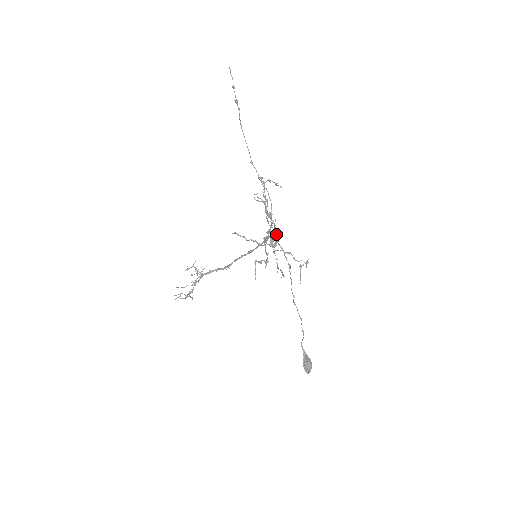
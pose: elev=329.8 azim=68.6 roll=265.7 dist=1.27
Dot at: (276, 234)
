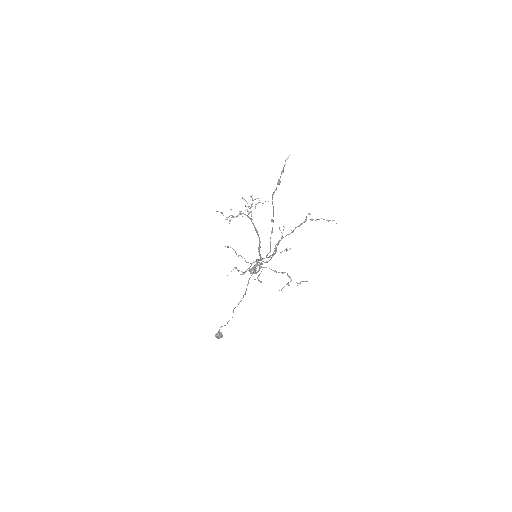
Dot at: (260, 268)
